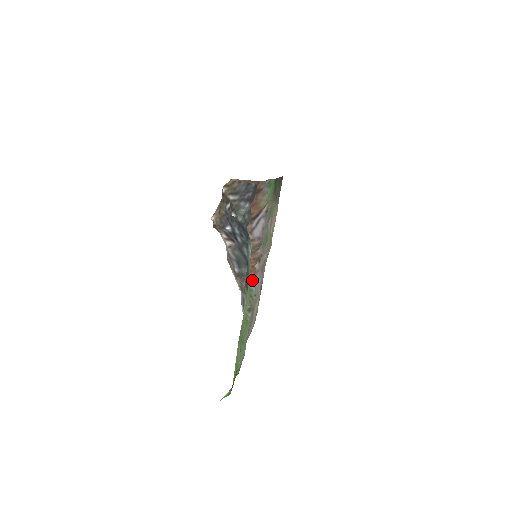
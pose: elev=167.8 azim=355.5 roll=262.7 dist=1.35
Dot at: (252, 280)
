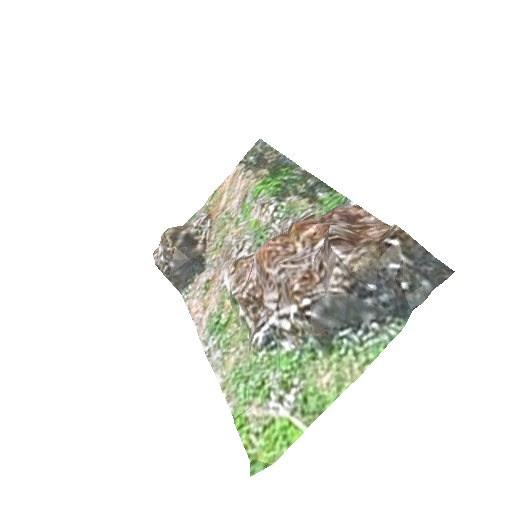
Dot at: occluded
